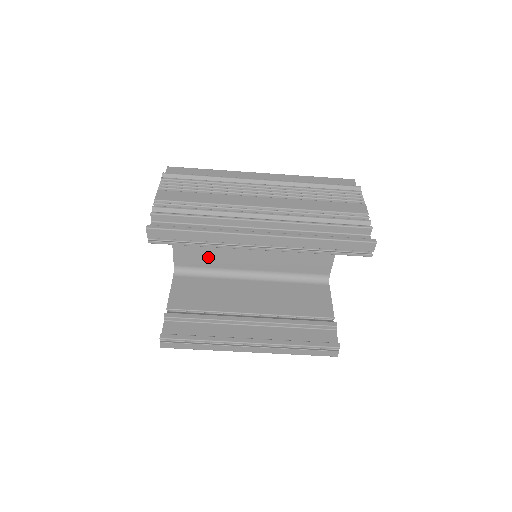
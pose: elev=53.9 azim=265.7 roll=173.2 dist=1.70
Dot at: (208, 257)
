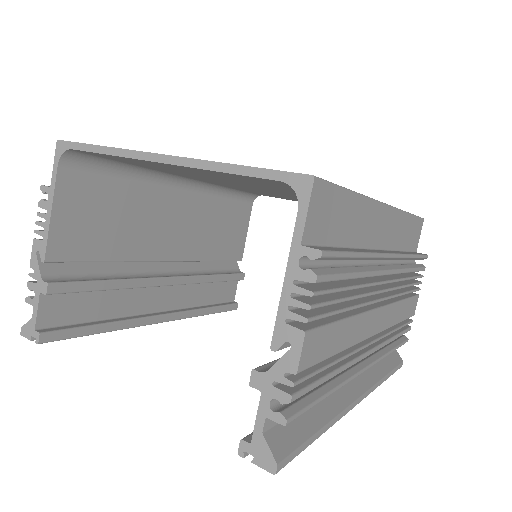
Dot at: (154, 167)
